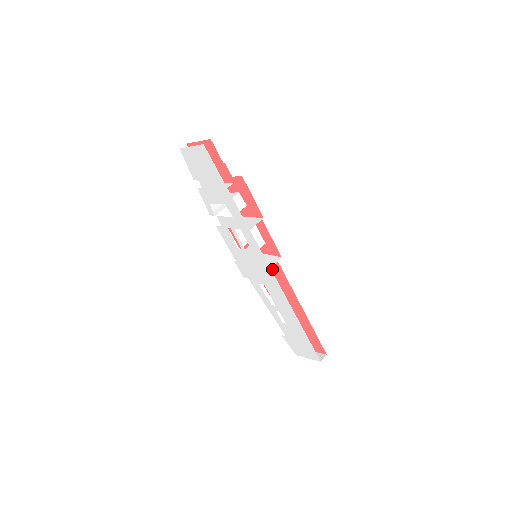
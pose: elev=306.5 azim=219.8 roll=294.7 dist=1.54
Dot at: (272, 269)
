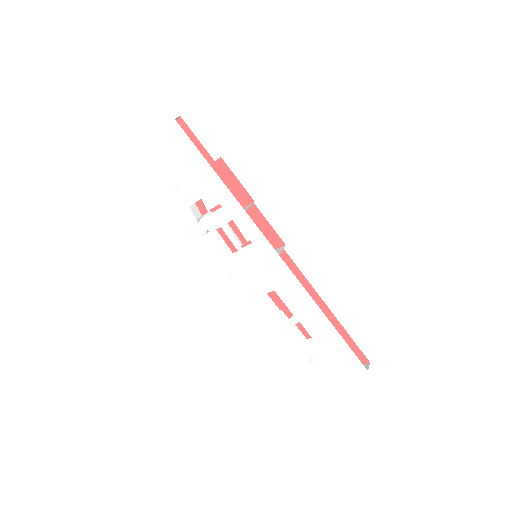
Dot at: occluded
